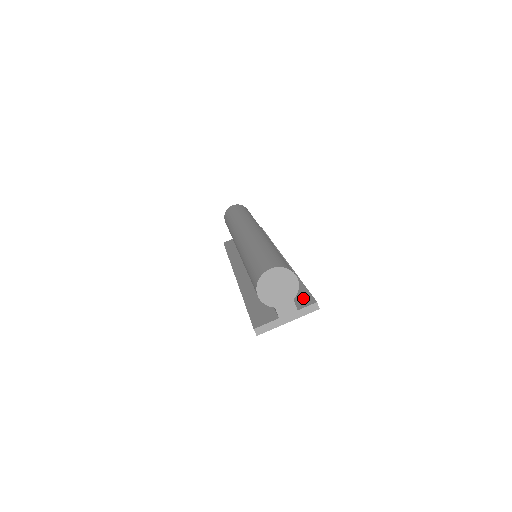
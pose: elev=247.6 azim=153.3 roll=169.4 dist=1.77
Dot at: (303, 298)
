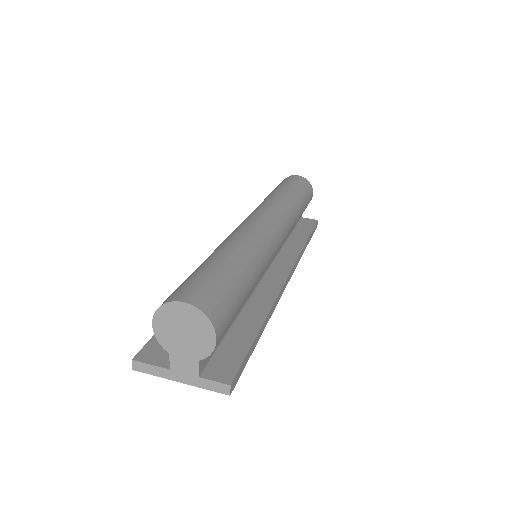
Dot at: (226, 363)
